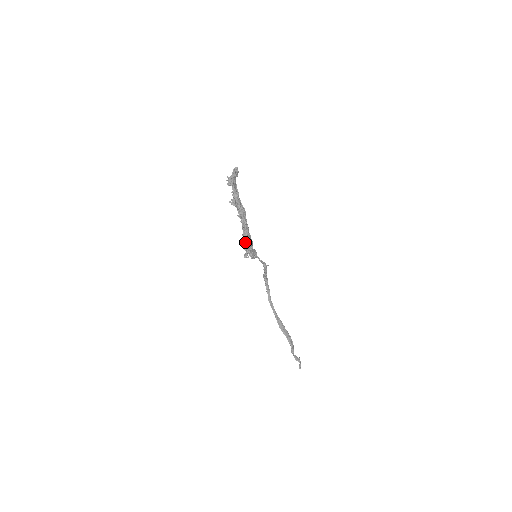
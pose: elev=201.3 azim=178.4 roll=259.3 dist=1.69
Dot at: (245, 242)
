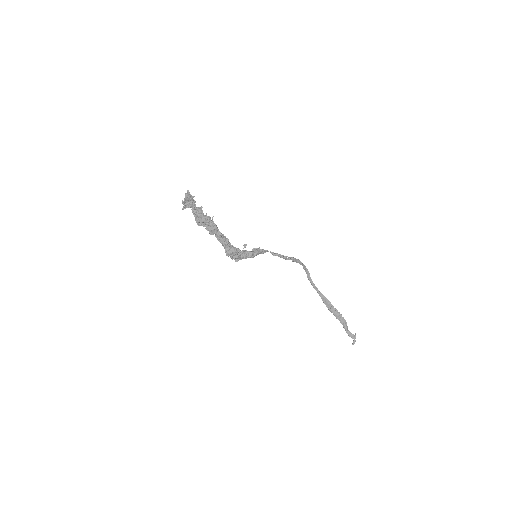
Dot at: (226, 252)
